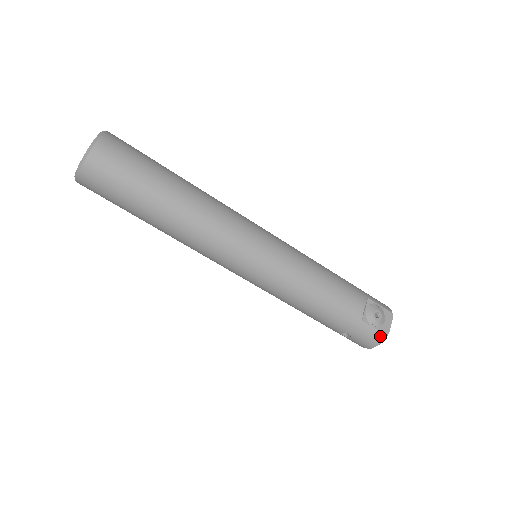
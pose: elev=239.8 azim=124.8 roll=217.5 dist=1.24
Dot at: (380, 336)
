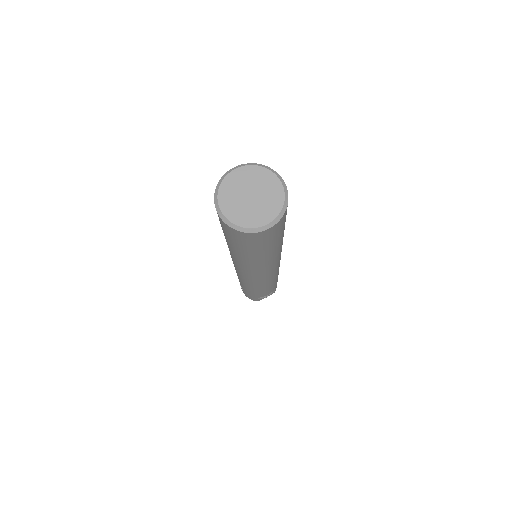
Dot at: (255, 300)
